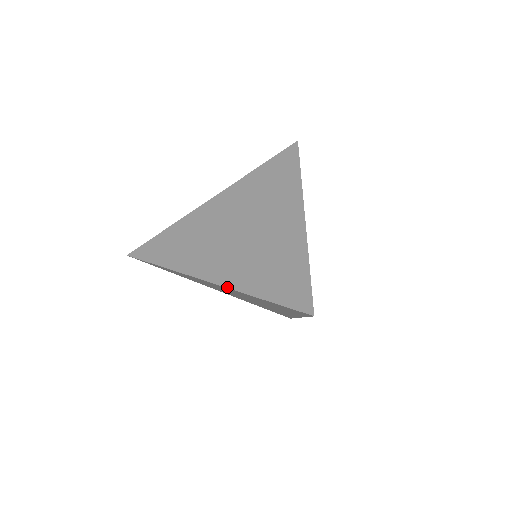
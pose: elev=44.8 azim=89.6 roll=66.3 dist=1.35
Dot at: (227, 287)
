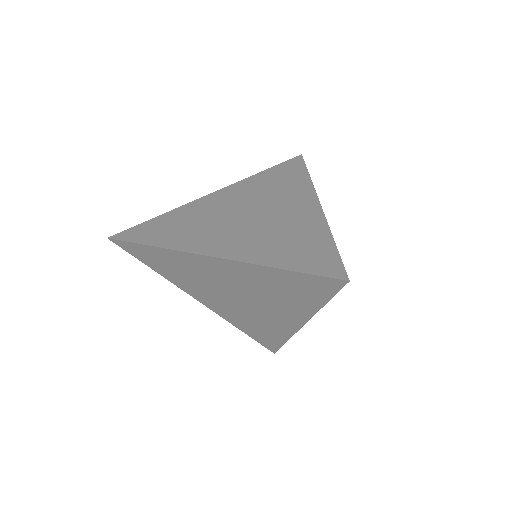
Dot at: (238, 260)
